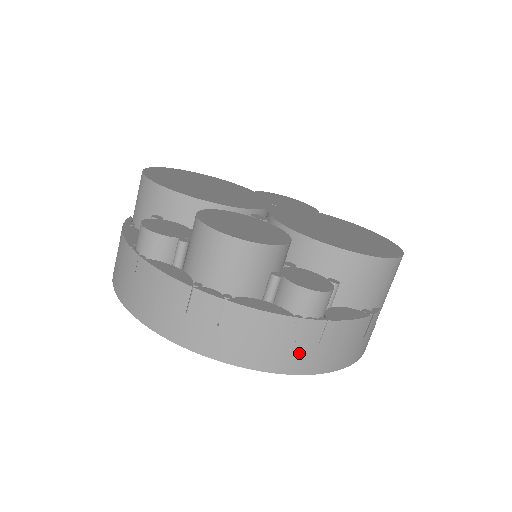
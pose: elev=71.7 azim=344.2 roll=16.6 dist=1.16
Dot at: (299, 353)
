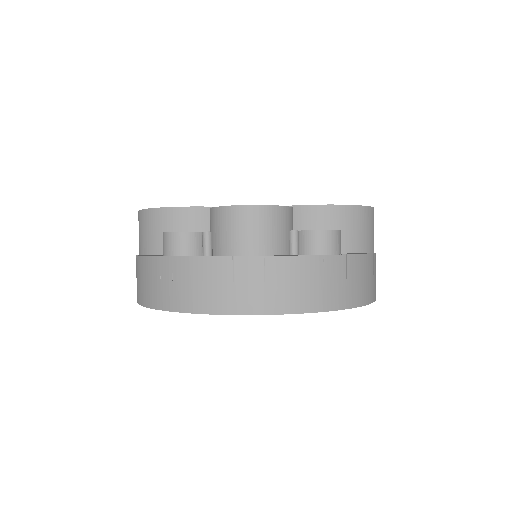
Dot at: (335, 288)
